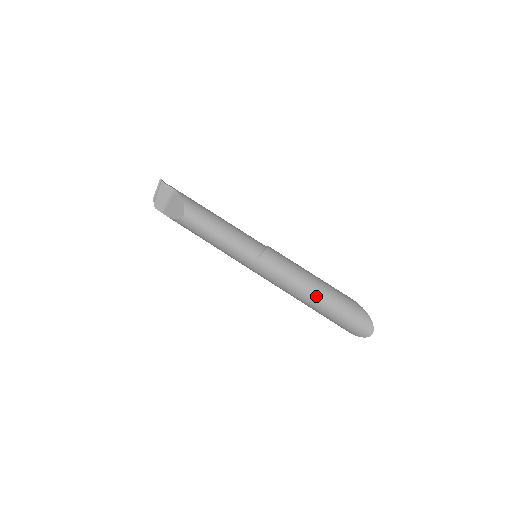
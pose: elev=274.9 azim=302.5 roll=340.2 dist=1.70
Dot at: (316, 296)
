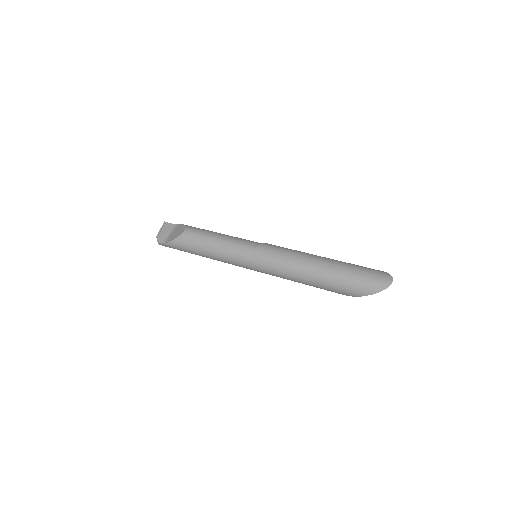
Dot at: (322, 262)
